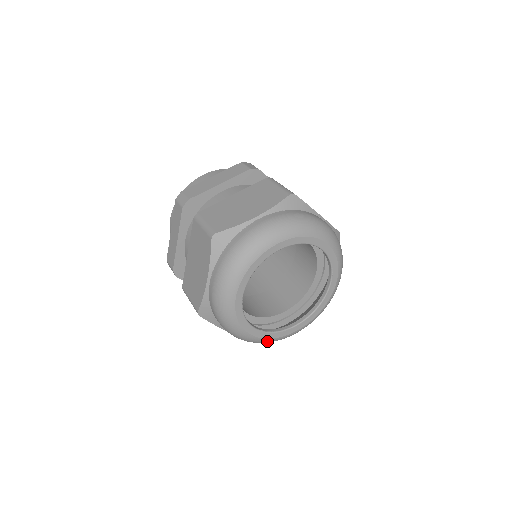
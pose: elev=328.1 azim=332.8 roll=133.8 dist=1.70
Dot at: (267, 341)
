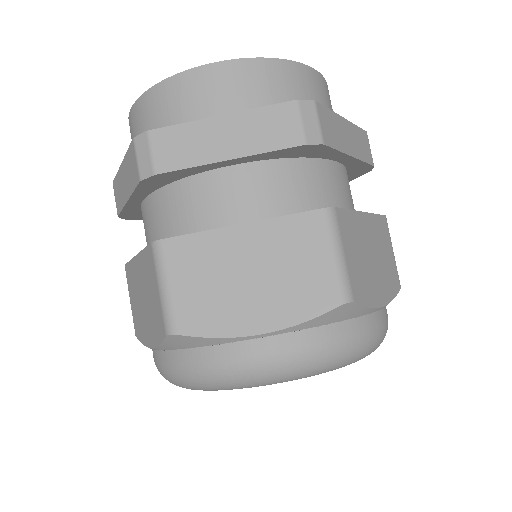
Dot at: occluded
